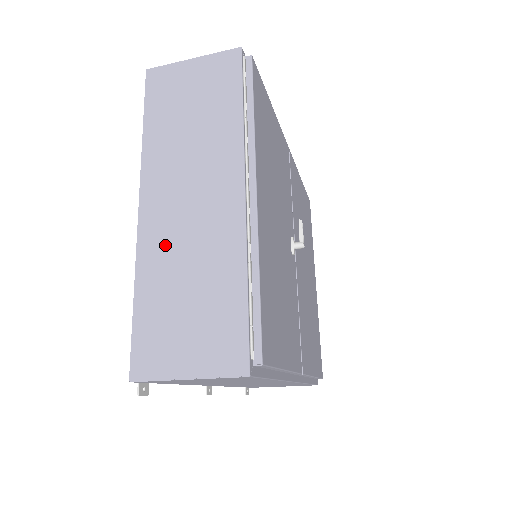
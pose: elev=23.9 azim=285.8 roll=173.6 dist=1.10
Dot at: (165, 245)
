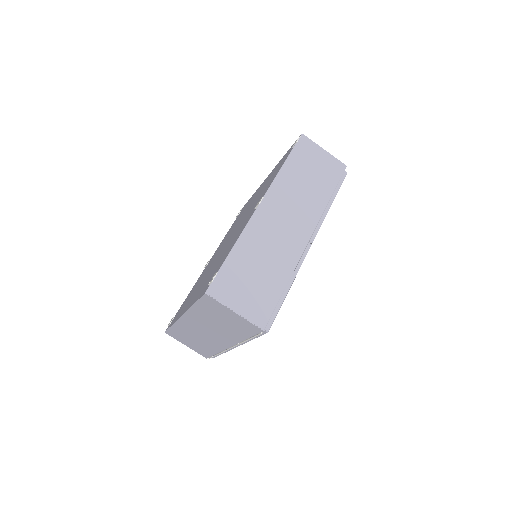
Dot at: occluded
